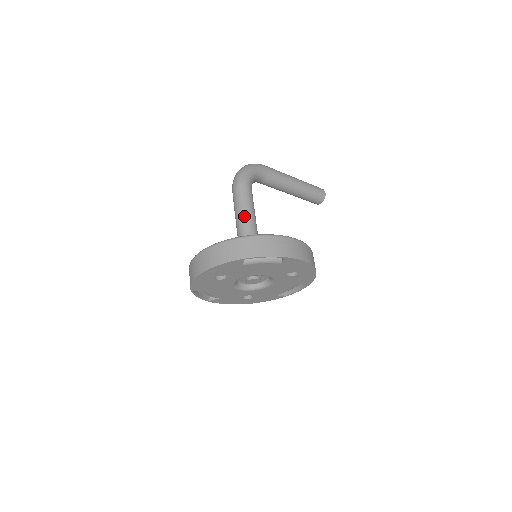
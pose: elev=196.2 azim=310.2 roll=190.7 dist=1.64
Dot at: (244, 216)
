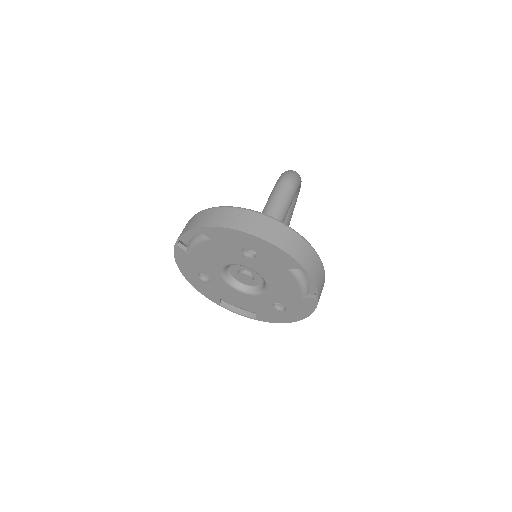
Dot at: (281, 215)
